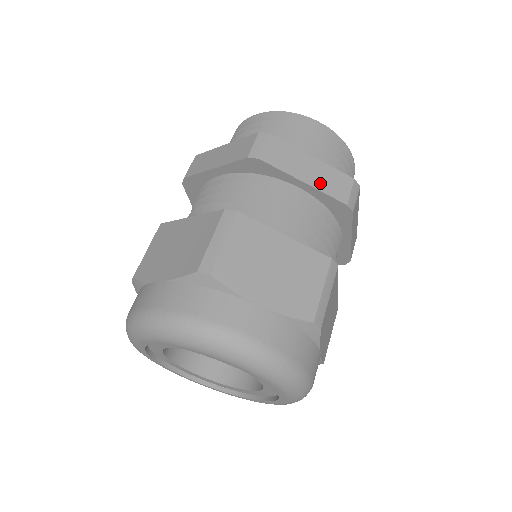
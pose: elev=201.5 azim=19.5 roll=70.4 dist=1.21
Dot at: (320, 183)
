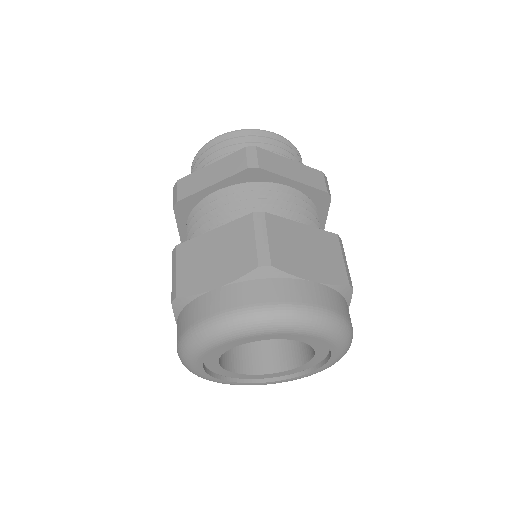
Dot at: (304, 179)
